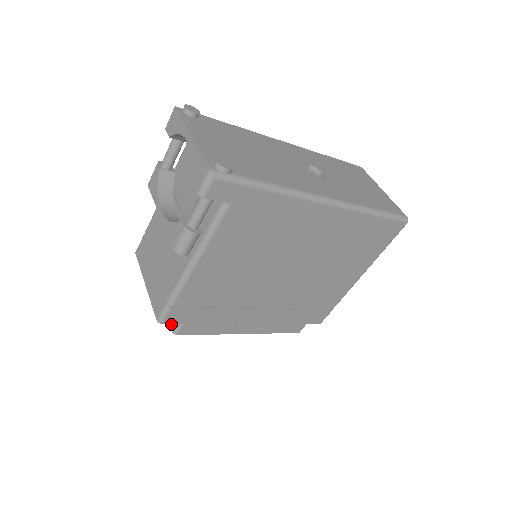
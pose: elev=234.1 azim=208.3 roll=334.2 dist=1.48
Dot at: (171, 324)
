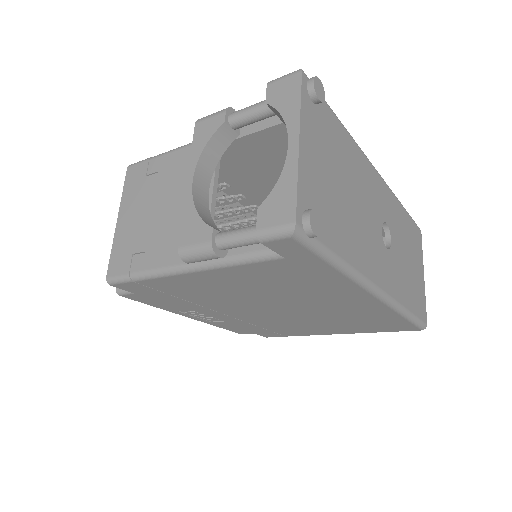
Dot at: occluded
